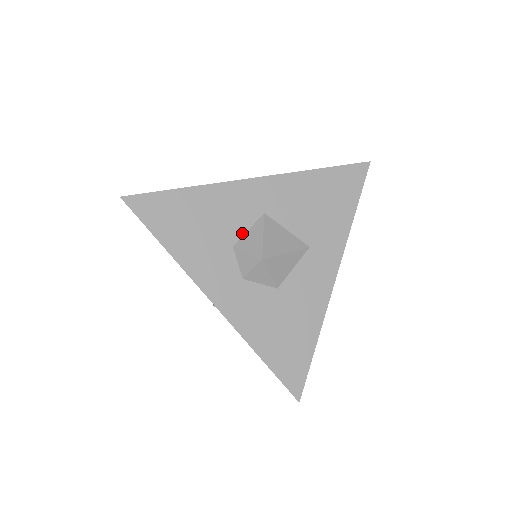
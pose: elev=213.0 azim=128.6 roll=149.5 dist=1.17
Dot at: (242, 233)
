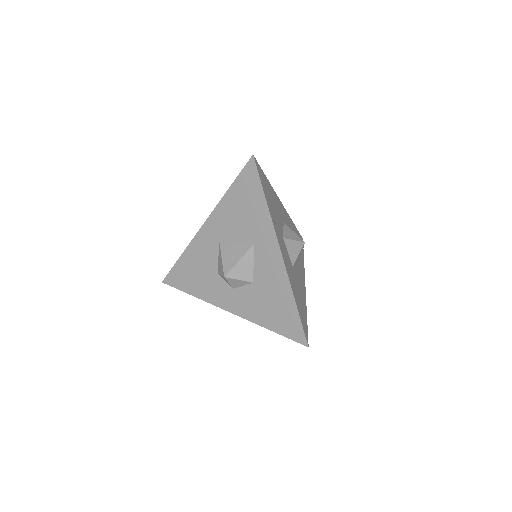
Dot at: (217, 262)
